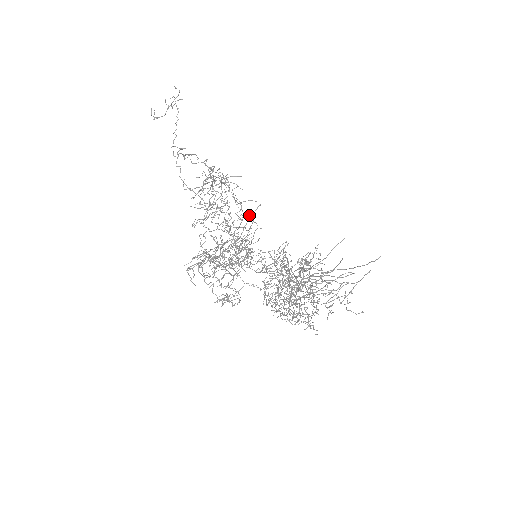
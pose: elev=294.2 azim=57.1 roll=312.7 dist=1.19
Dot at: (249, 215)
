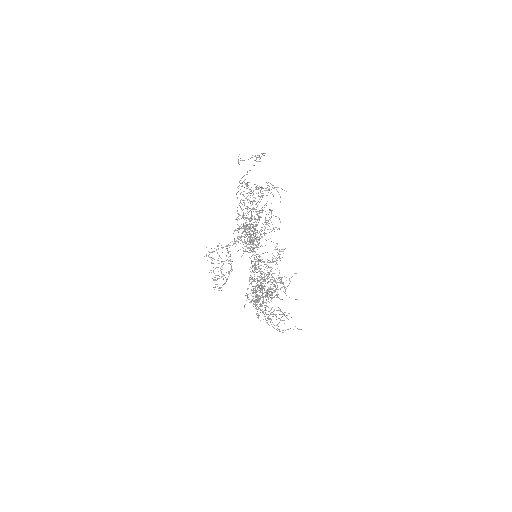
Dot at: occluded
